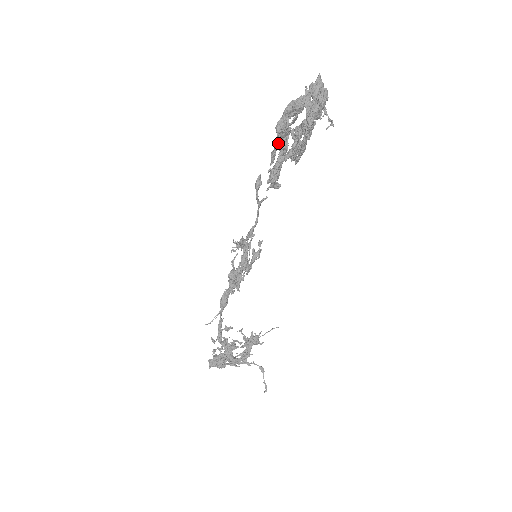
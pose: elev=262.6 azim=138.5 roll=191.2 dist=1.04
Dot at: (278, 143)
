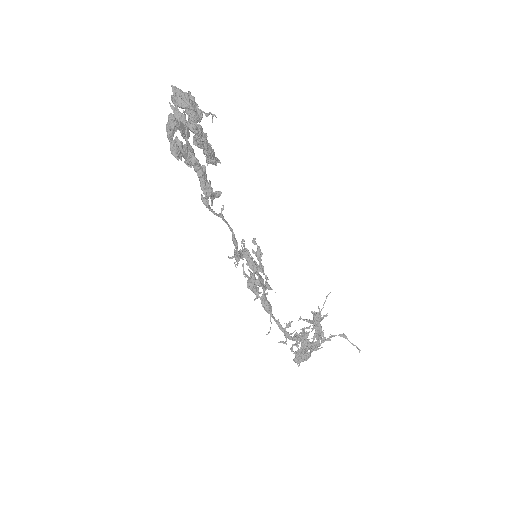
Dot at: (187, 163)
